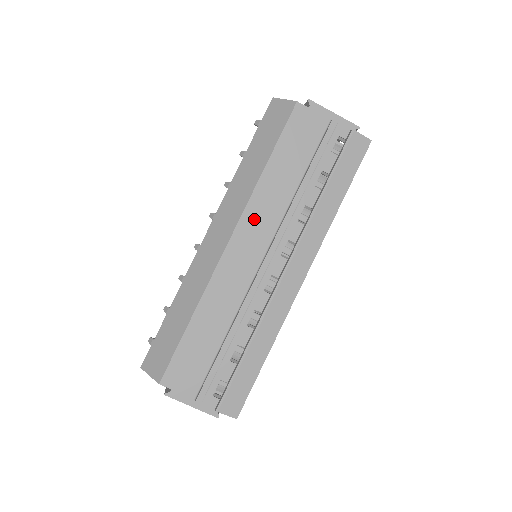
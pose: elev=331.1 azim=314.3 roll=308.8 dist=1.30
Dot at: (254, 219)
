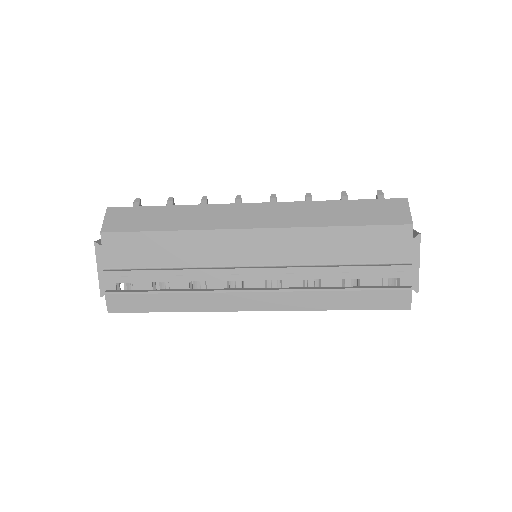
Dot at: (284, 241)
